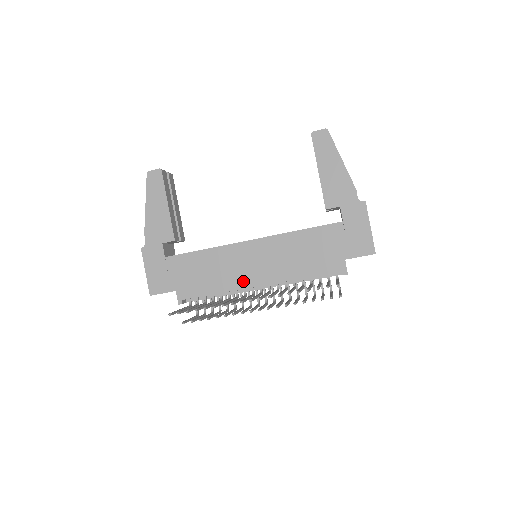
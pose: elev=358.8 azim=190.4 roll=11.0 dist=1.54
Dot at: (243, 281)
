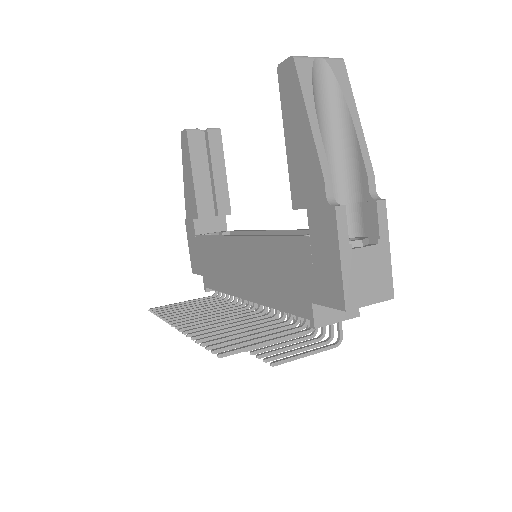
Dot at: (235, 287)
